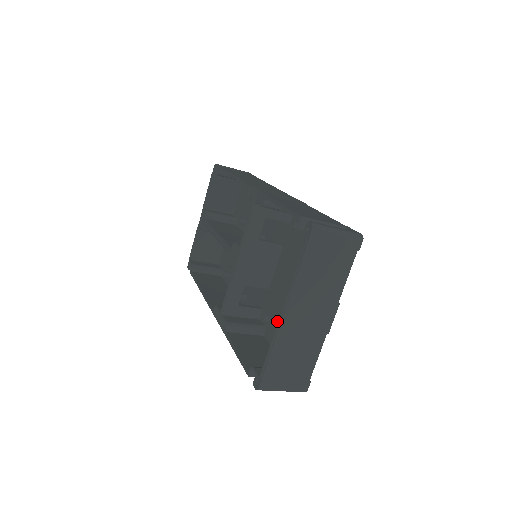
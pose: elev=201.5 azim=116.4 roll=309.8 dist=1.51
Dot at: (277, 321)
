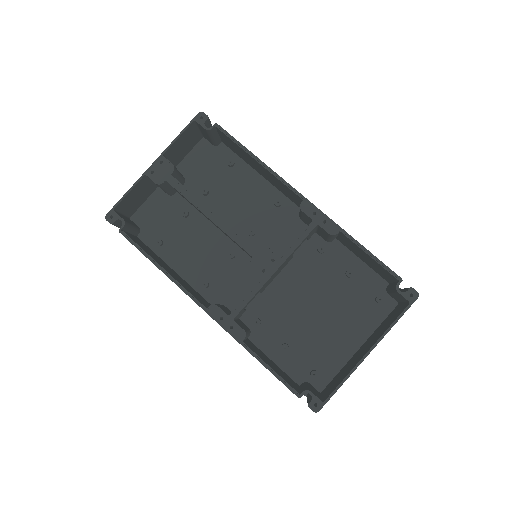
Dot at: (276, 330)
